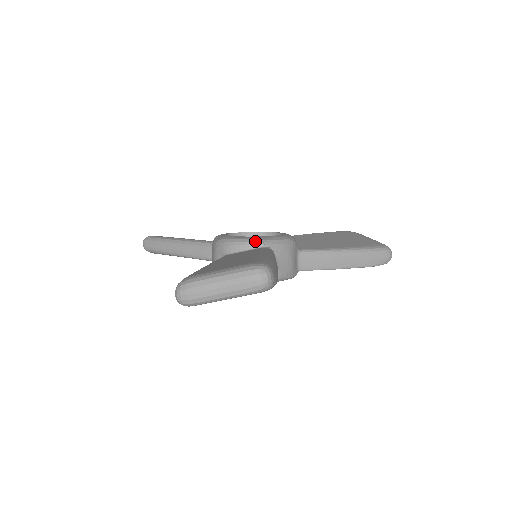
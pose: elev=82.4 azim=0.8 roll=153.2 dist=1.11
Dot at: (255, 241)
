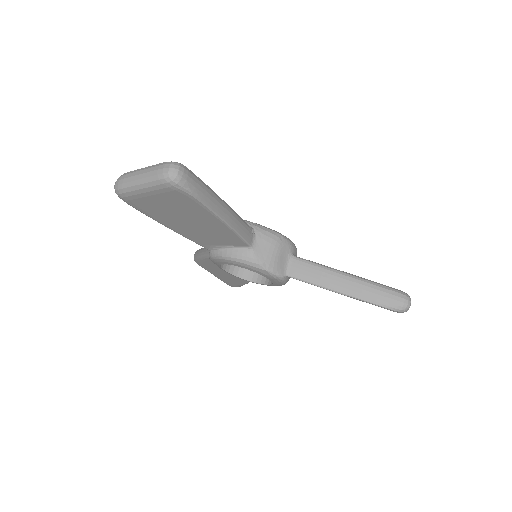
Dot at: occluded
